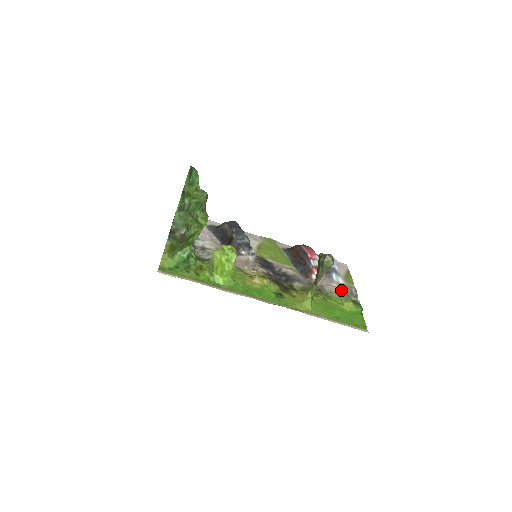
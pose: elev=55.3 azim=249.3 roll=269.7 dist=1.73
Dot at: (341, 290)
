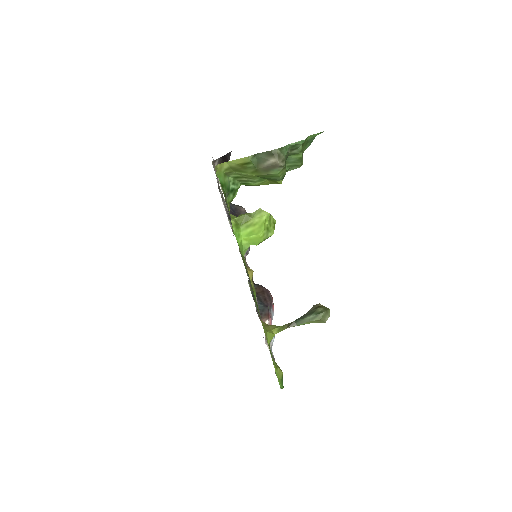
Dot at: (272, 356)
